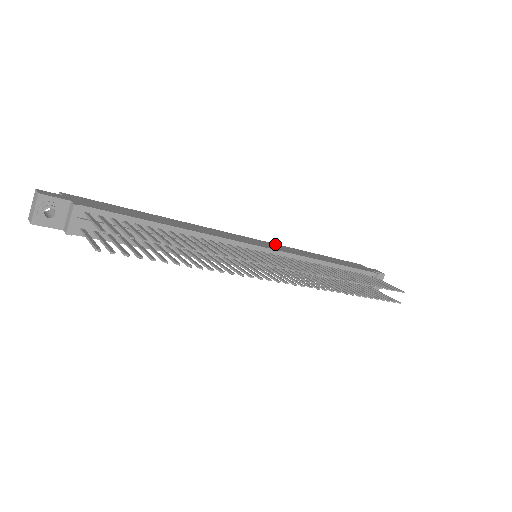
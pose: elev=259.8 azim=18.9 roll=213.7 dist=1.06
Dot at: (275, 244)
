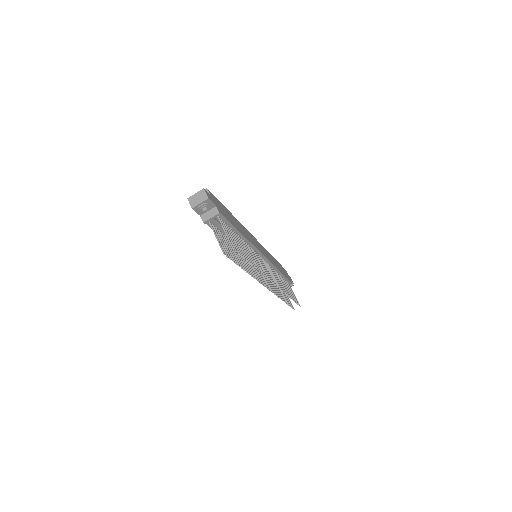
Dot at: occluded
